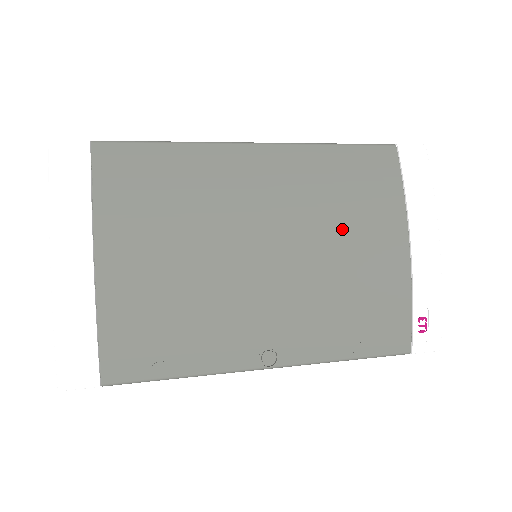
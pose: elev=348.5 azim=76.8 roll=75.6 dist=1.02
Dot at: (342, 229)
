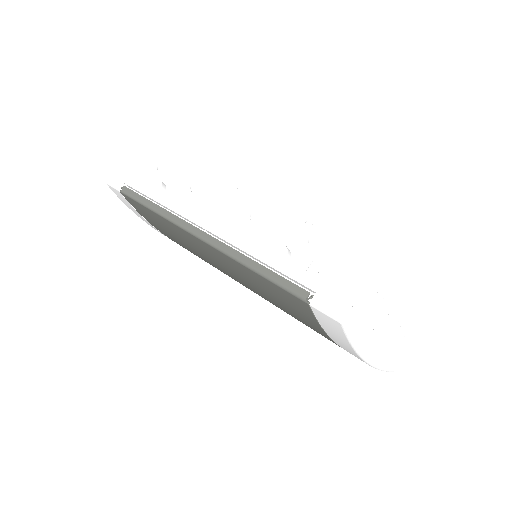
Dot at: (279, 306)
